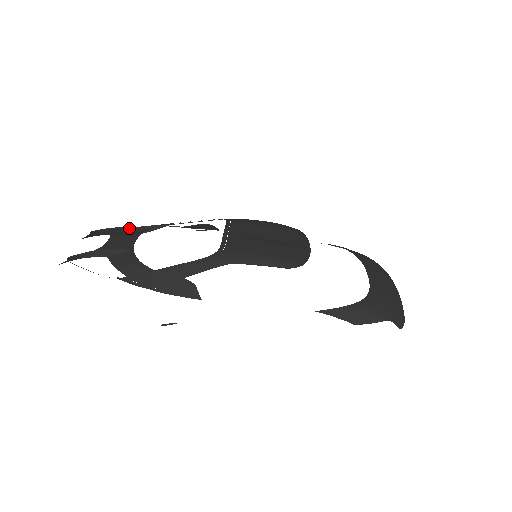
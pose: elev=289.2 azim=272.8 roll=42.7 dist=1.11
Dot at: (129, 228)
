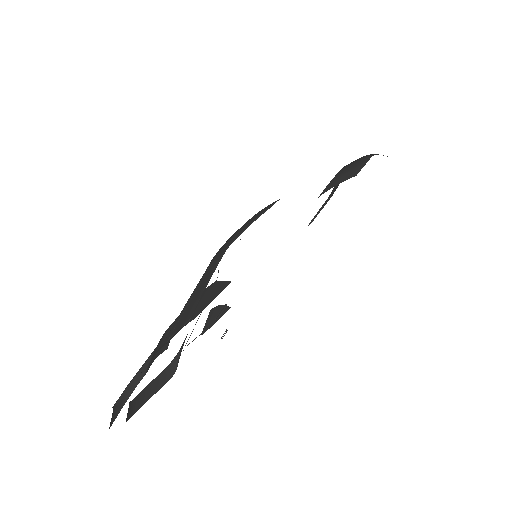
Dot at: (160, 375)
